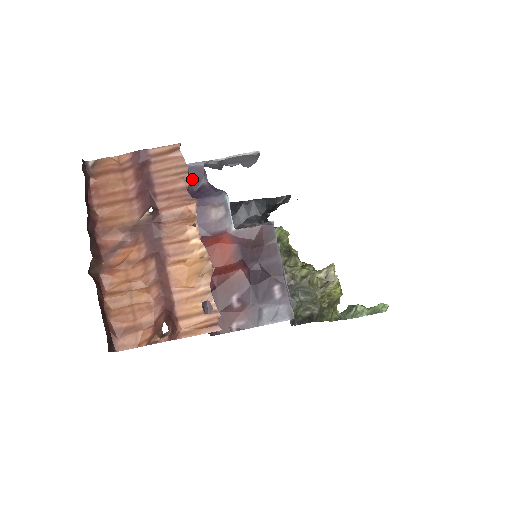
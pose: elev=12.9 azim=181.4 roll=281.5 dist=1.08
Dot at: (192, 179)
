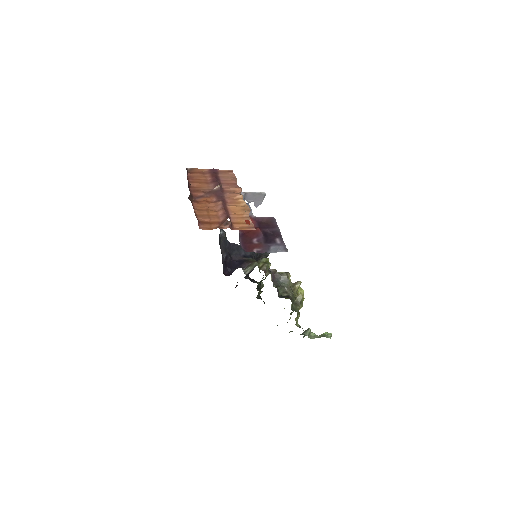
Dot at: occluded
